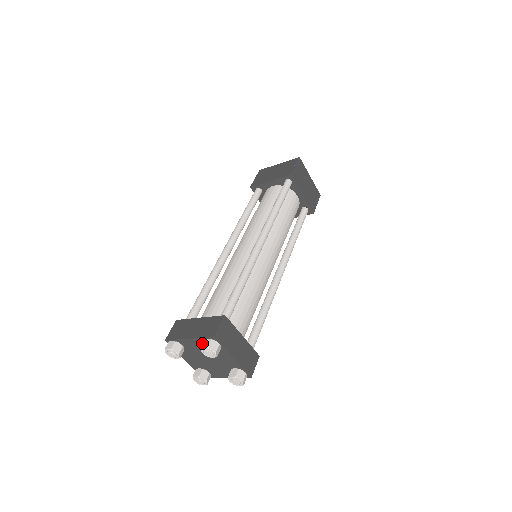
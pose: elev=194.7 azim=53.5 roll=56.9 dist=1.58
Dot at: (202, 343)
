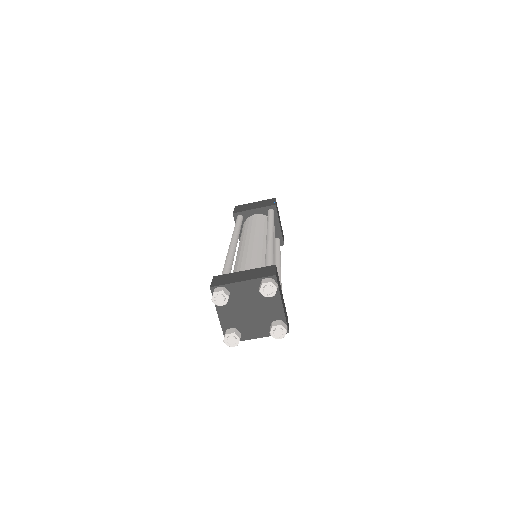
Dot at: (262, 281)
